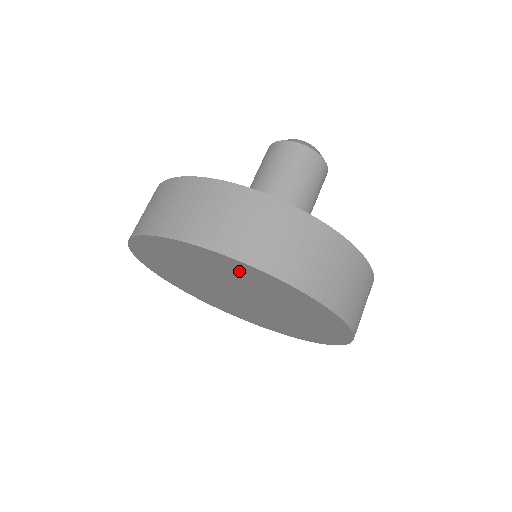
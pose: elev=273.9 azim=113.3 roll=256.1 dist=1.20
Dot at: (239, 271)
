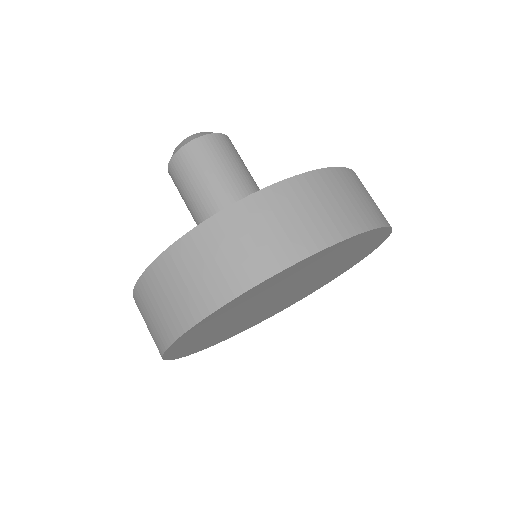
Dot at: (276, 282)
